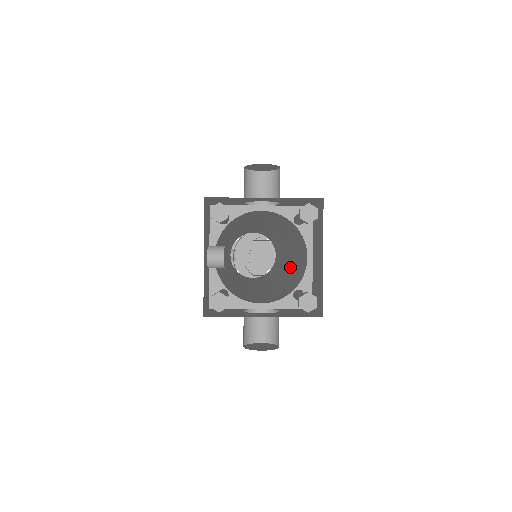
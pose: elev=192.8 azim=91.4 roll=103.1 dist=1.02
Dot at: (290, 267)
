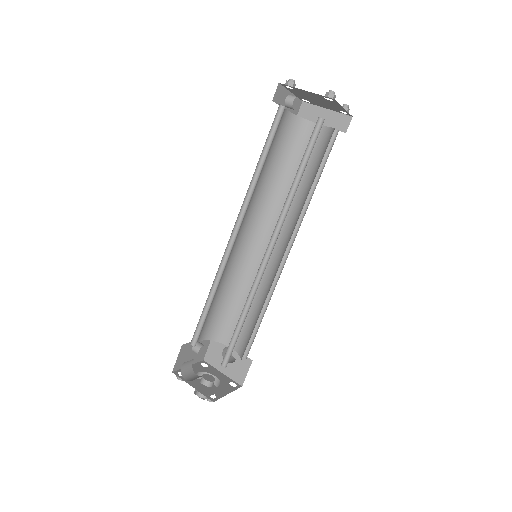
Dot at: occluded
